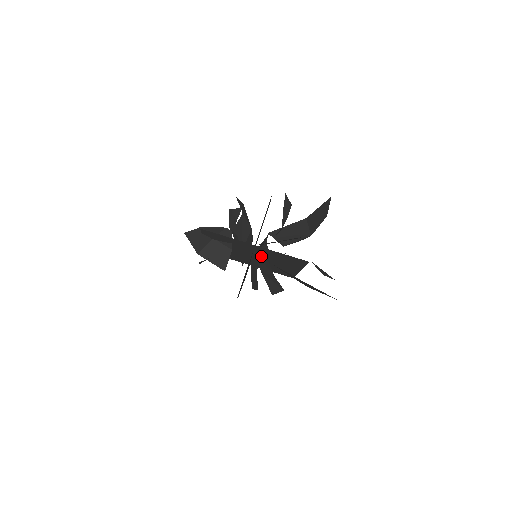
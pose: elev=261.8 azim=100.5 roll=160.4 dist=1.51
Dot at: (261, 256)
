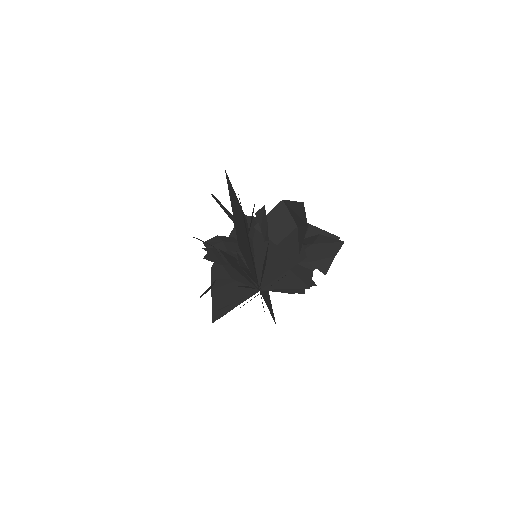
Dot at: occluded
